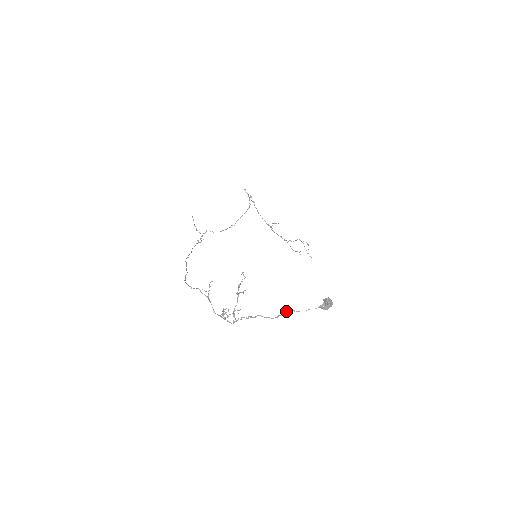
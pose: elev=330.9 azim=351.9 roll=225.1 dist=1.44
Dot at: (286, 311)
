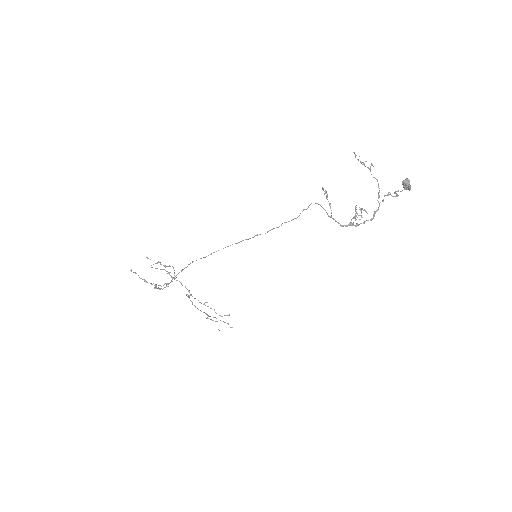
Dot at: occluded
